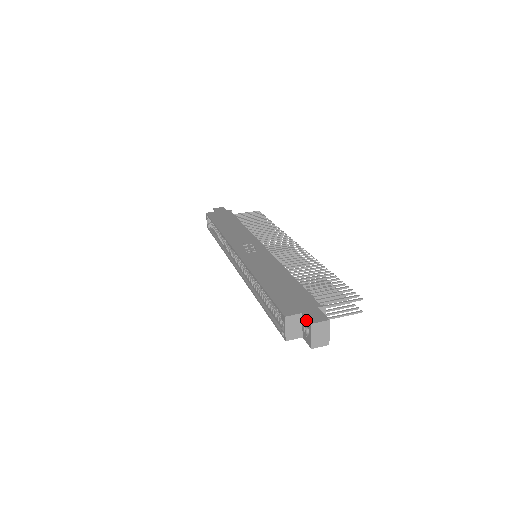
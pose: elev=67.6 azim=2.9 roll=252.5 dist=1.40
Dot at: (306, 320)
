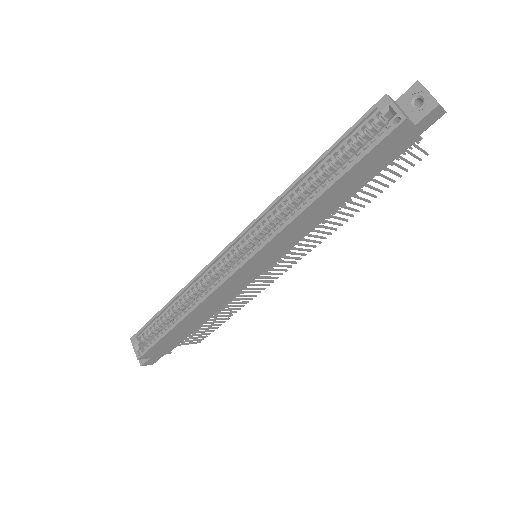
Dot at: (407, 93)
